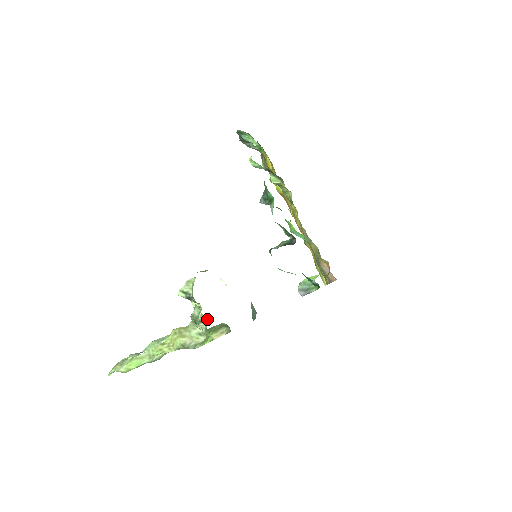
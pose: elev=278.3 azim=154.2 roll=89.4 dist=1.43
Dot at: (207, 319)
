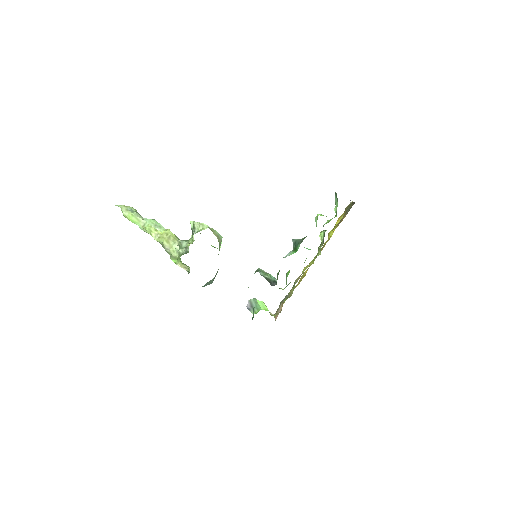
Dot at: occluded
